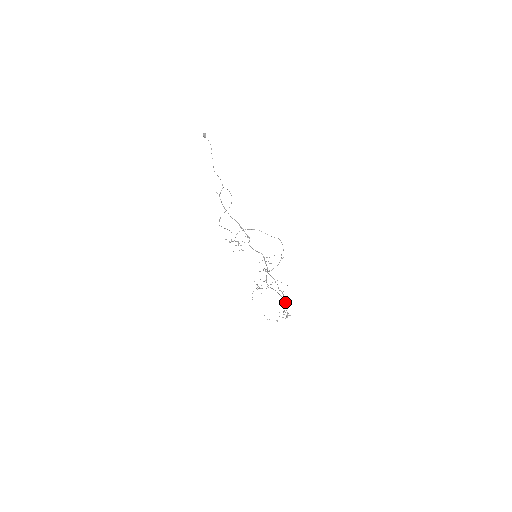
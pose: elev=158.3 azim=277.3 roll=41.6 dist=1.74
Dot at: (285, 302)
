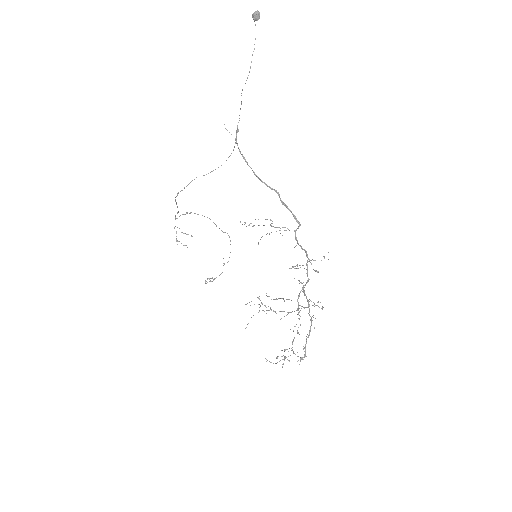
Dot at: occluded
